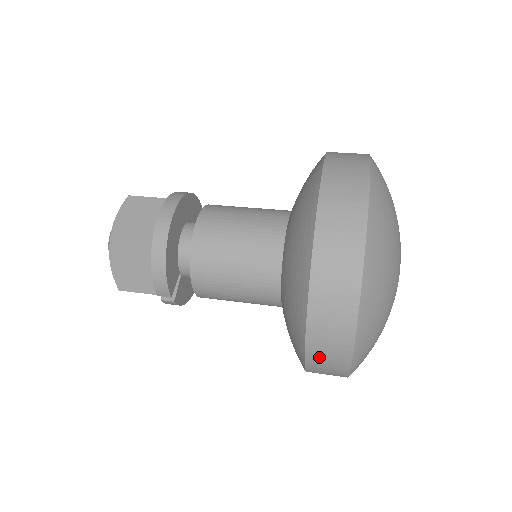
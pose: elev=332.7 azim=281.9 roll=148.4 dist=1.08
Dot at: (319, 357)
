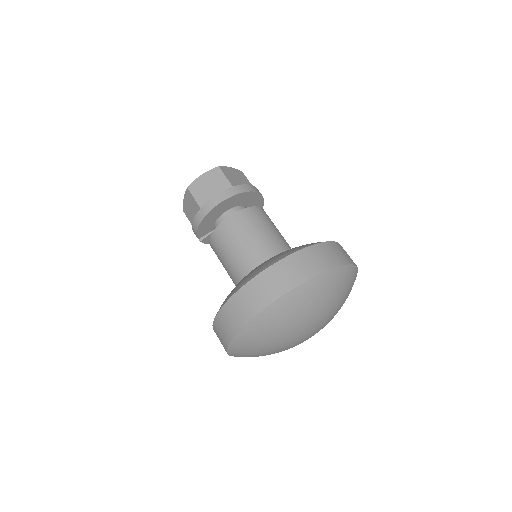
Dot at: occluded
